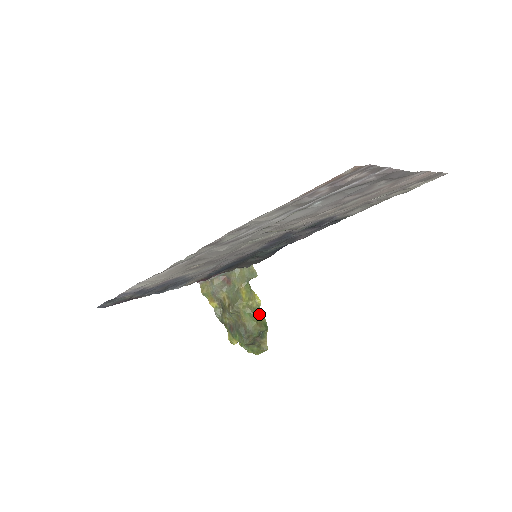
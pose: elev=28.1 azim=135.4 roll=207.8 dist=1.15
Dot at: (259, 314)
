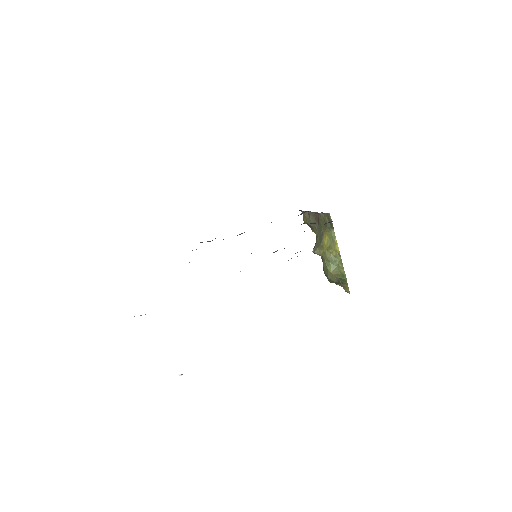
Dot at: (338, 263)
